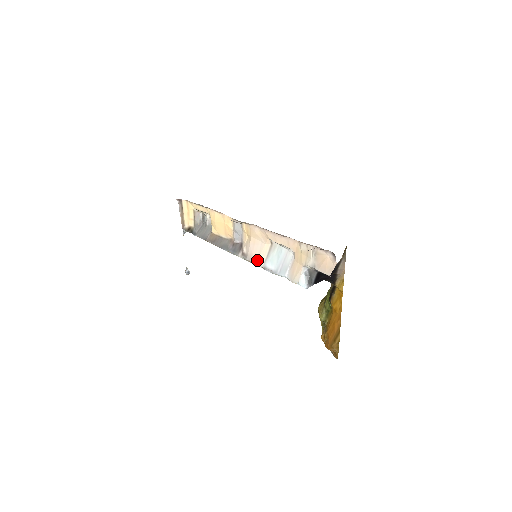
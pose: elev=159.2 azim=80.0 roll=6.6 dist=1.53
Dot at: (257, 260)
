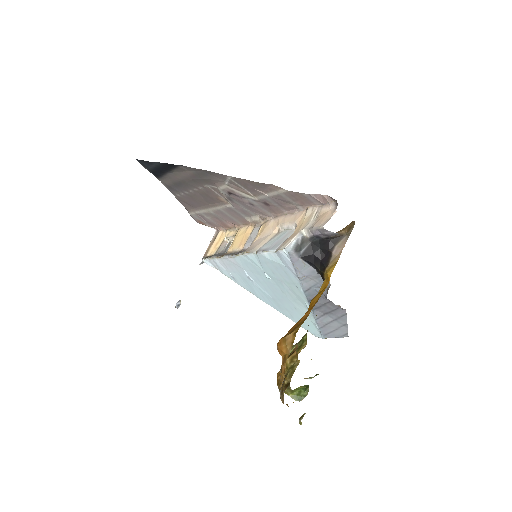
Dot at: (255, 247)
